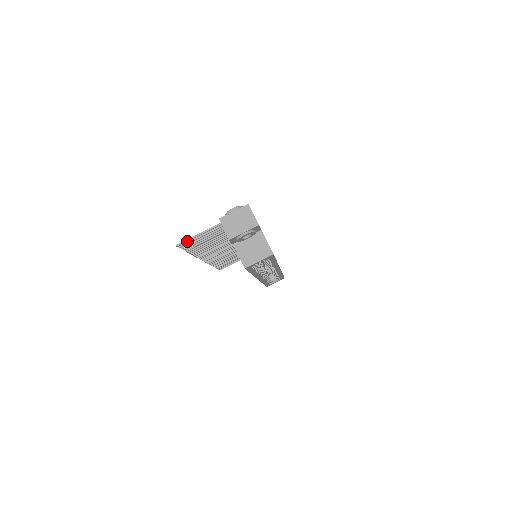
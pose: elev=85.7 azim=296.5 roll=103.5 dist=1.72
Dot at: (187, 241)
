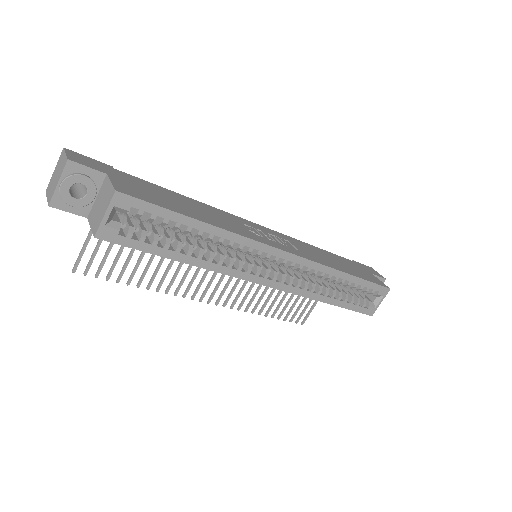
Dot at: (78, 258)
